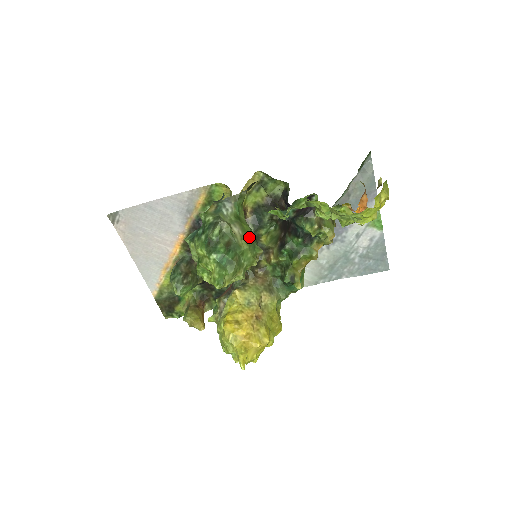
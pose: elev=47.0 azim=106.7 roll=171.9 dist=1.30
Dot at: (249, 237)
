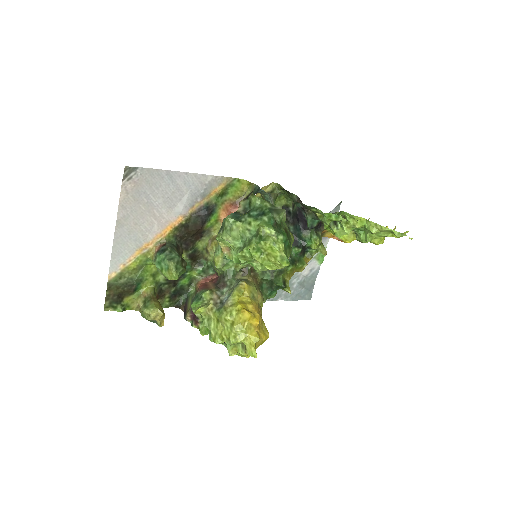
Dot at: occluded
